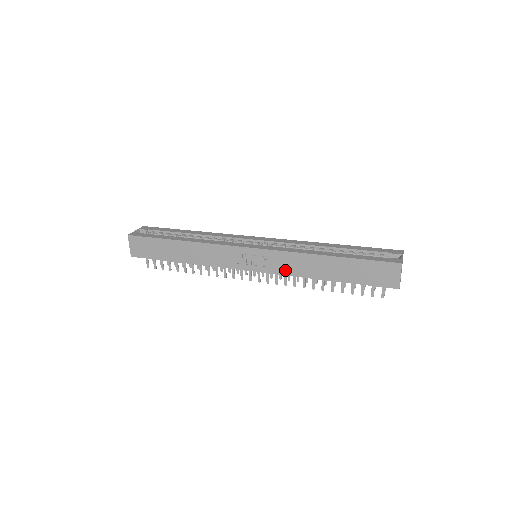
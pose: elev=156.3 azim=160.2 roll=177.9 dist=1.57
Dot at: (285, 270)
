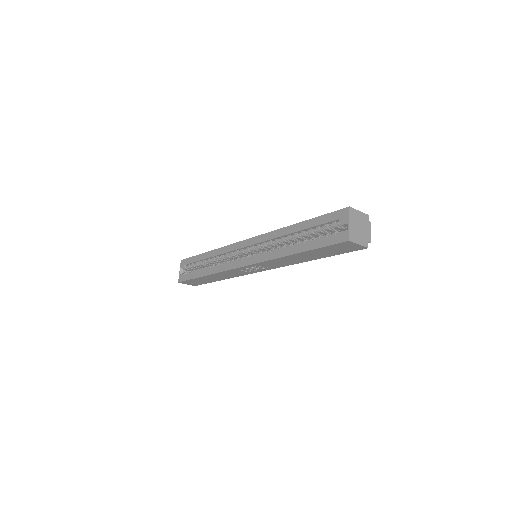
Dot at: (280, 265)
